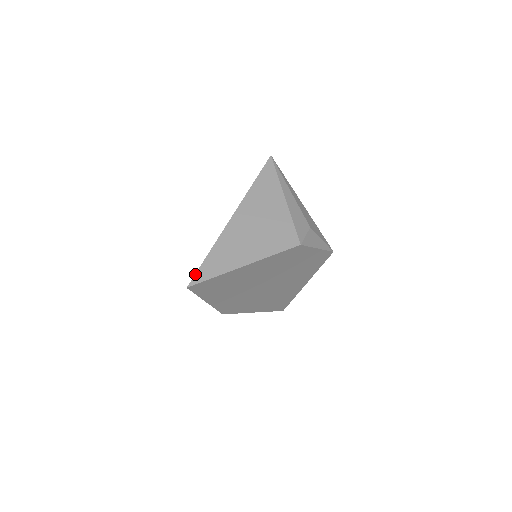
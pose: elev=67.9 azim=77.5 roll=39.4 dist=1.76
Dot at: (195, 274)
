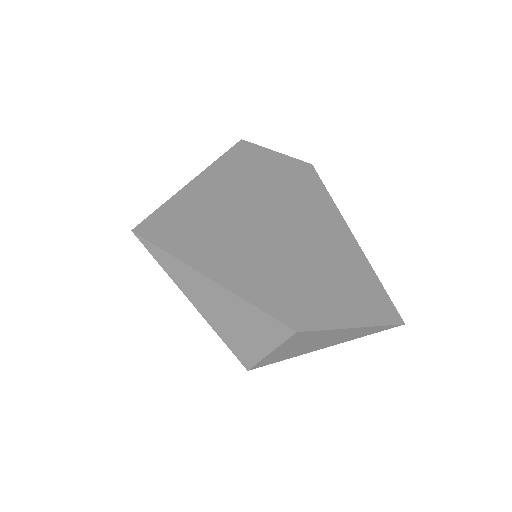
Dot at: occluded
